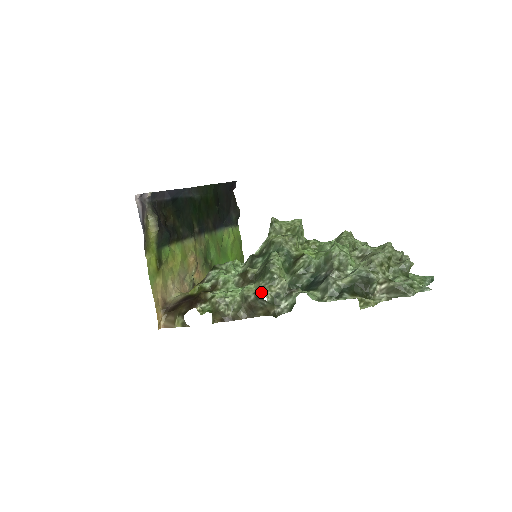
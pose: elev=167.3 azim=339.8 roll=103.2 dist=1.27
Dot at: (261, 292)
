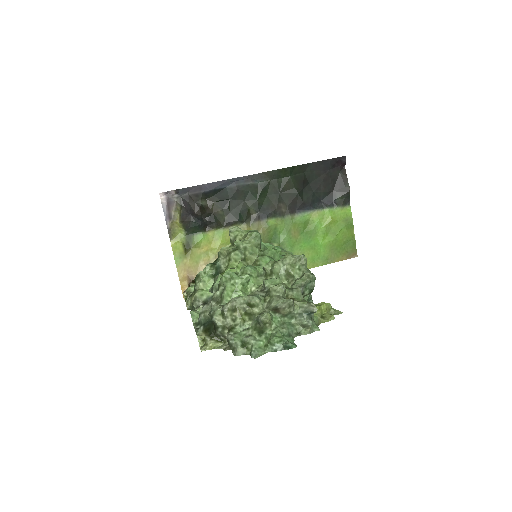
Dot at: (189, 298)
